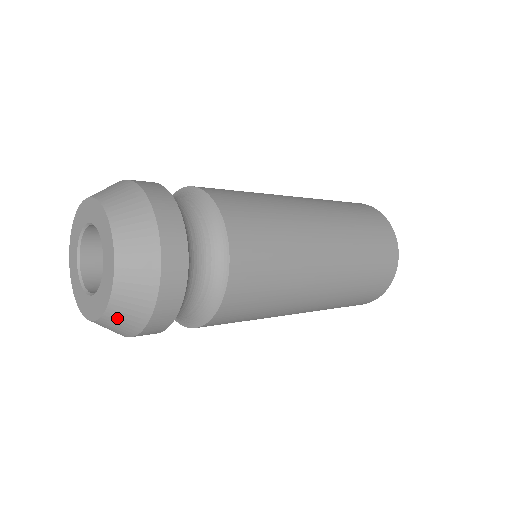
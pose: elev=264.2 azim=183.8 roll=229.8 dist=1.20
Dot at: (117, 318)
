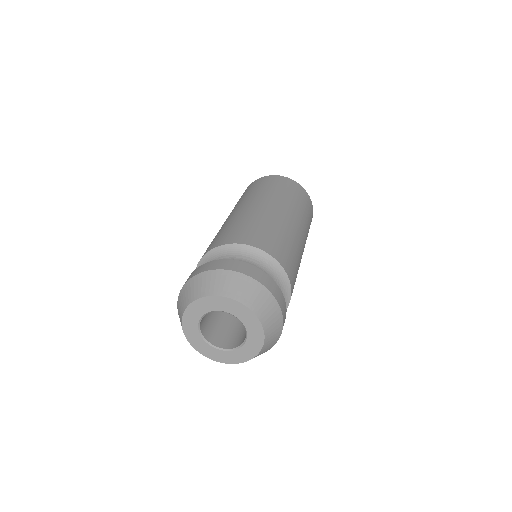
Dot at: occluded
